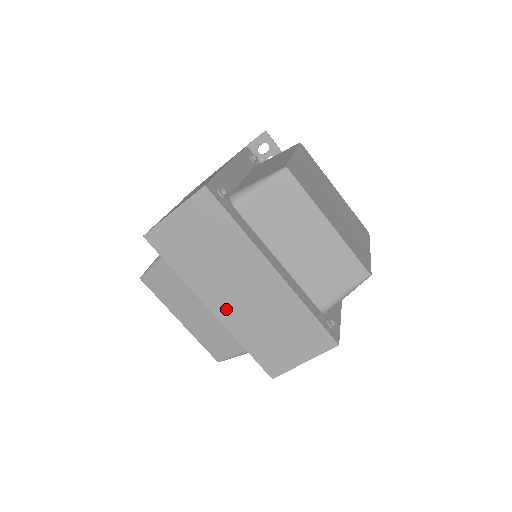
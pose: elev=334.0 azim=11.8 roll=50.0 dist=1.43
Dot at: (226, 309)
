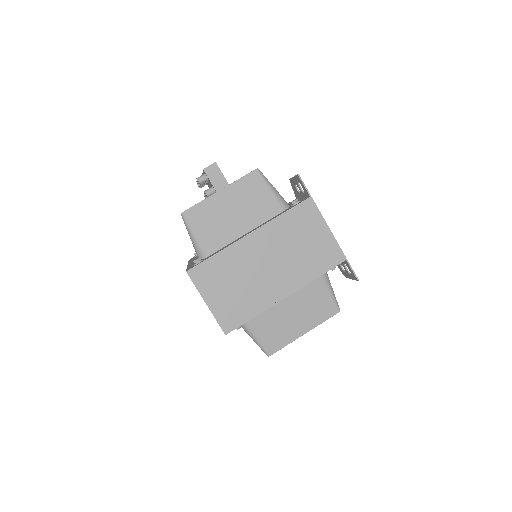
Dot at: occluded
